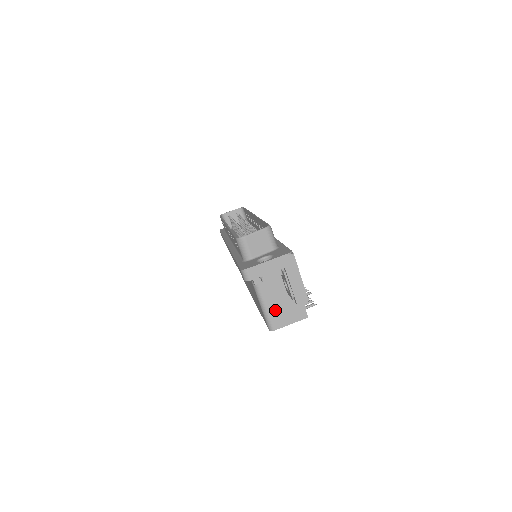
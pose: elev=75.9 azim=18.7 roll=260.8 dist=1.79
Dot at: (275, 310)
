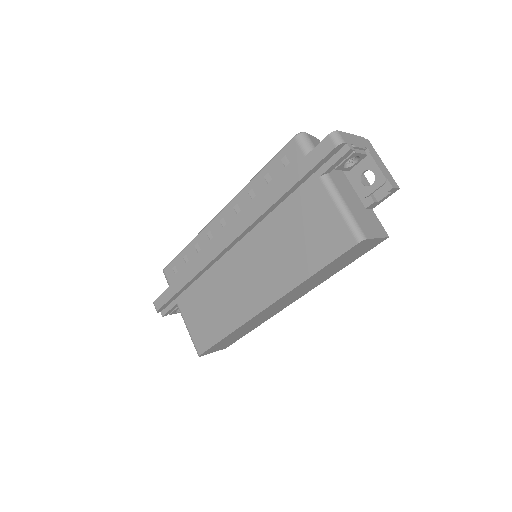
Dot at: (358, 216)
